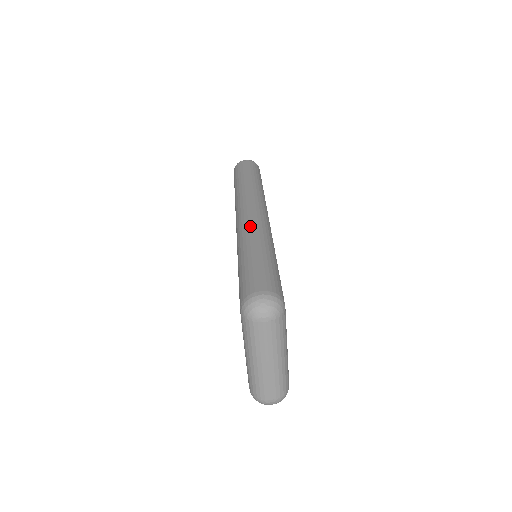
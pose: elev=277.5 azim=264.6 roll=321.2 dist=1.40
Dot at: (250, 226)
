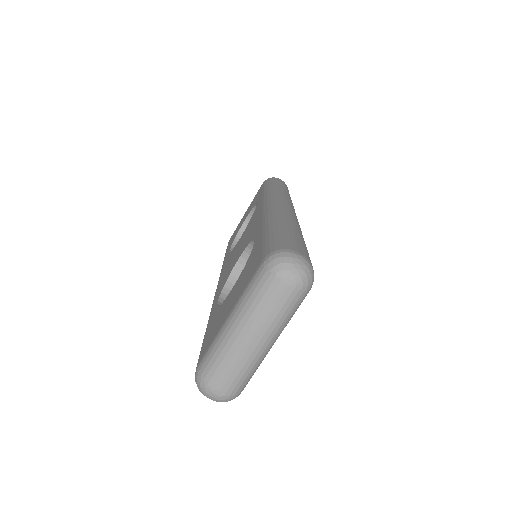
Dot at: (287, 212)
